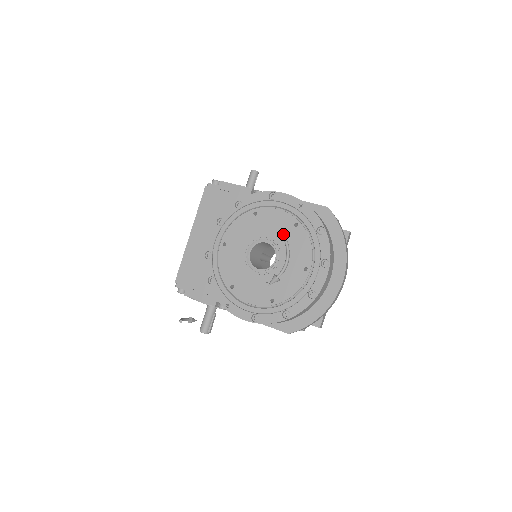
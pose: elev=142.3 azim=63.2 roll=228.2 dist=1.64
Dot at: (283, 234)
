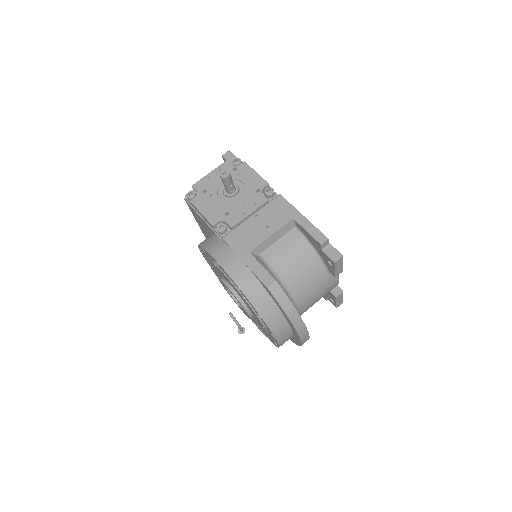
Dot at: (239, 295)
